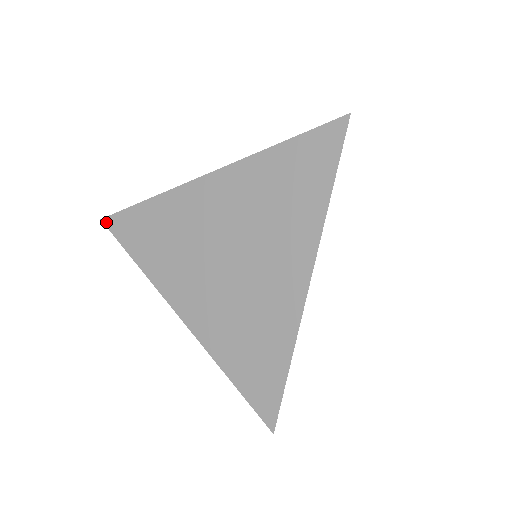
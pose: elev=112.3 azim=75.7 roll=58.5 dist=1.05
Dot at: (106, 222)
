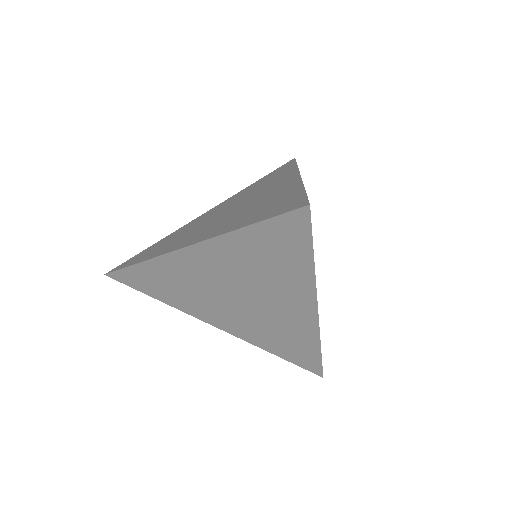
Dot at: (111, 277)
